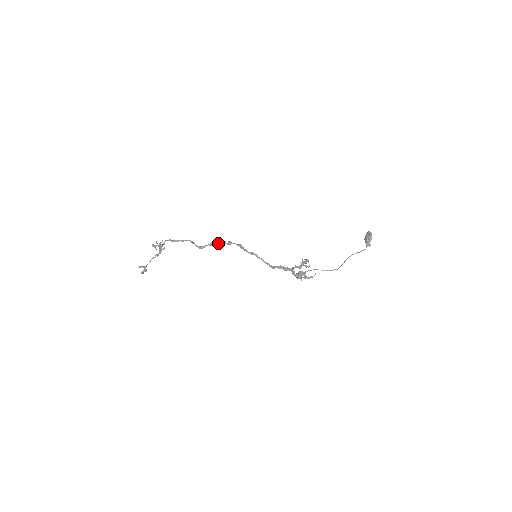
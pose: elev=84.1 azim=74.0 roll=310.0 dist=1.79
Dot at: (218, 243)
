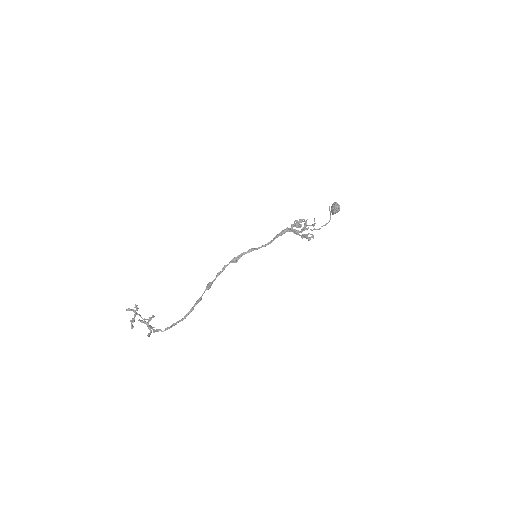
Dot at: (213, 280)
